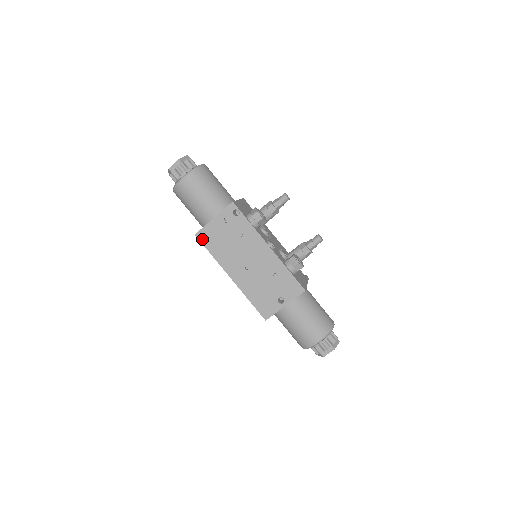
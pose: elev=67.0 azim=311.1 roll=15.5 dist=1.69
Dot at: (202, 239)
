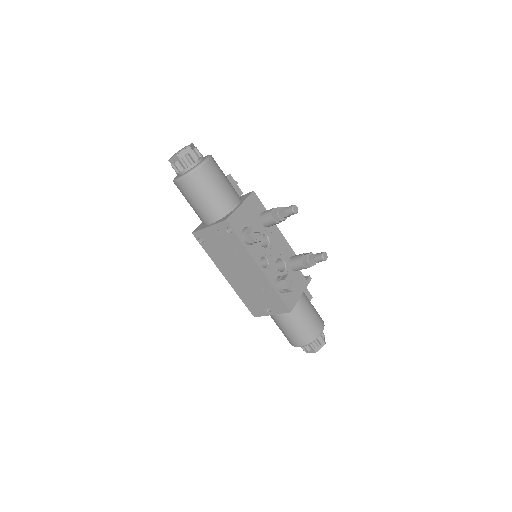
Dot at: occluded
